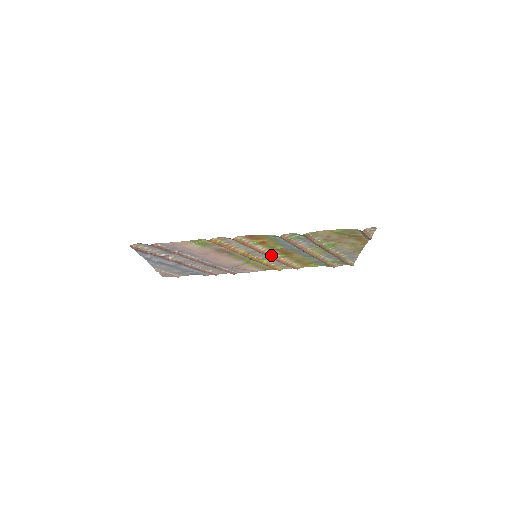
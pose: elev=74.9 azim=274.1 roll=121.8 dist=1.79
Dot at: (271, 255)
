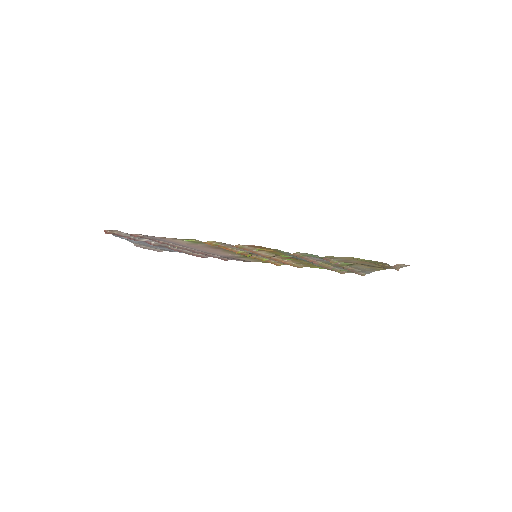
Dot at: (274, 258)
